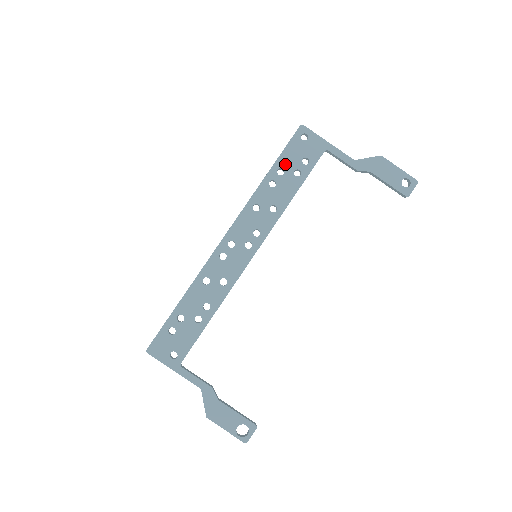
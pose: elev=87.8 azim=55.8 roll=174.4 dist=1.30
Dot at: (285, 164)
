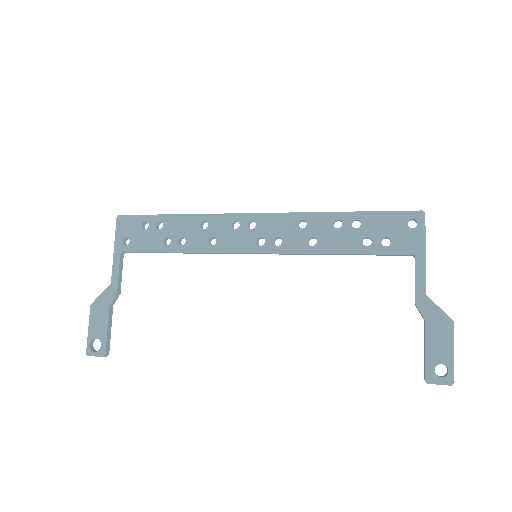
Dot at: (368, 223)
